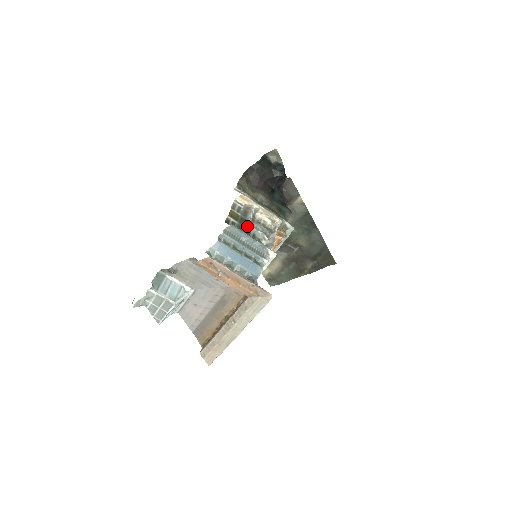
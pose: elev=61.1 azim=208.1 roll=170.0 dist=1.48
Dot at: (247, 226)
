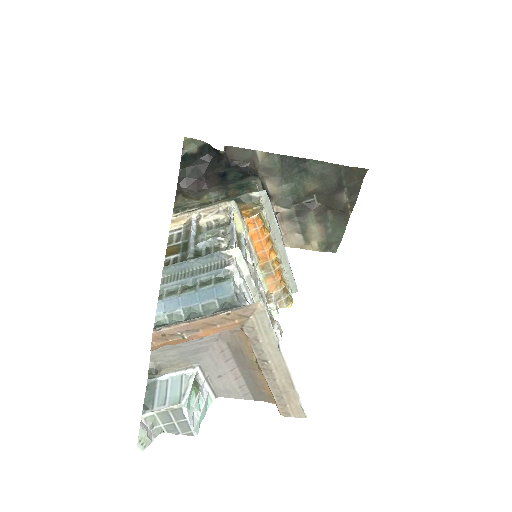
Dot at: (190, 248)
